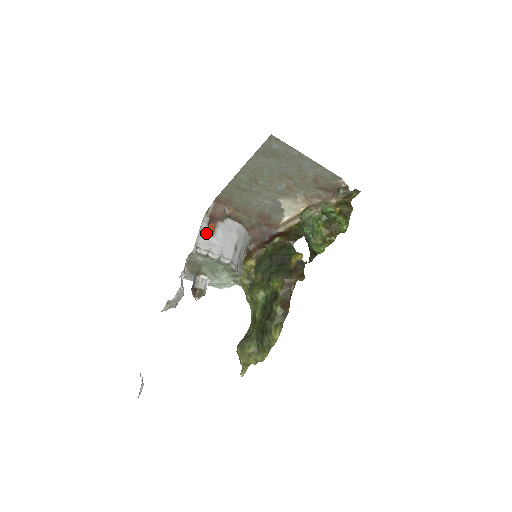
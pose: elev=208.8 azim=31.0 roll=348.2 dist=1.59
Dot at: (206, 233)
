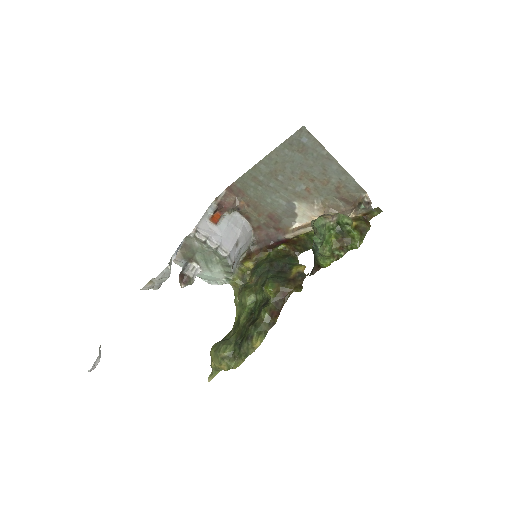
Dot at: (210, 220)
